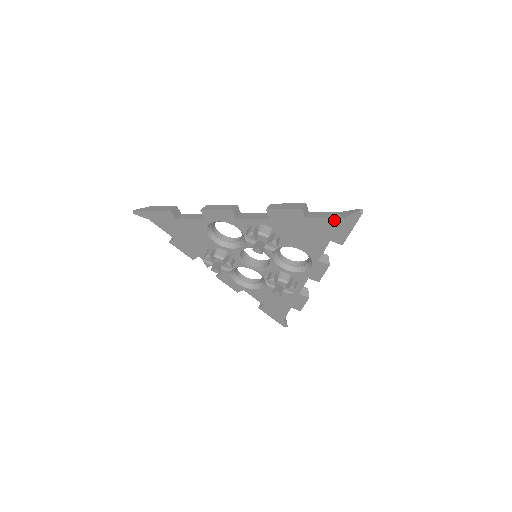
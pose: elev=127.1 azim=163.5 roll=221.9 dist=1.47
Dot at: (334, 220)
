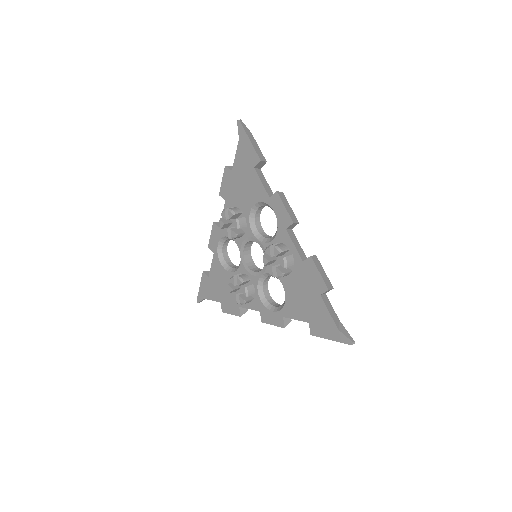
Dot at: (239, 148)
